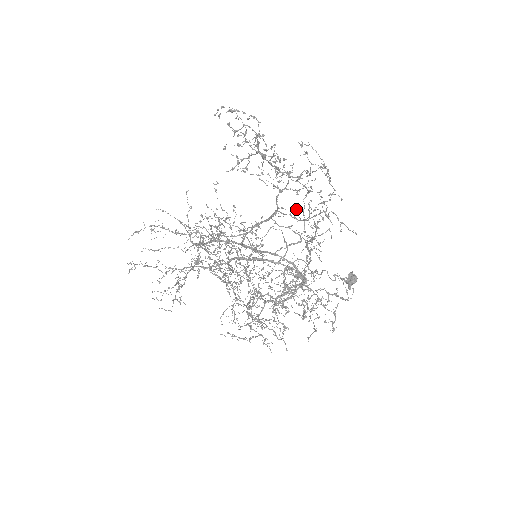
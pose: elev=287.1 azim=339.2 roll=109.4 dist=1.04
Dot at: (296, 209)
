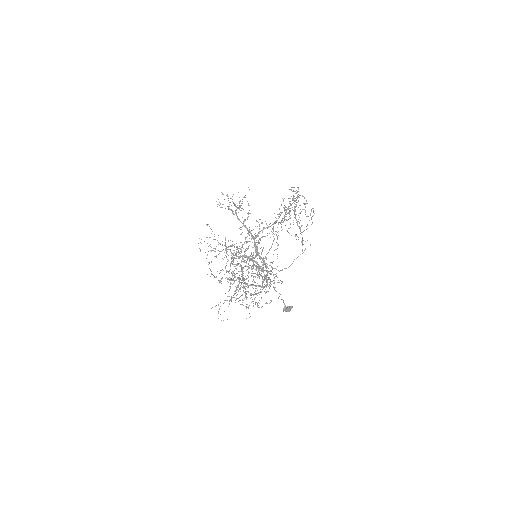
Dot at: occluded
